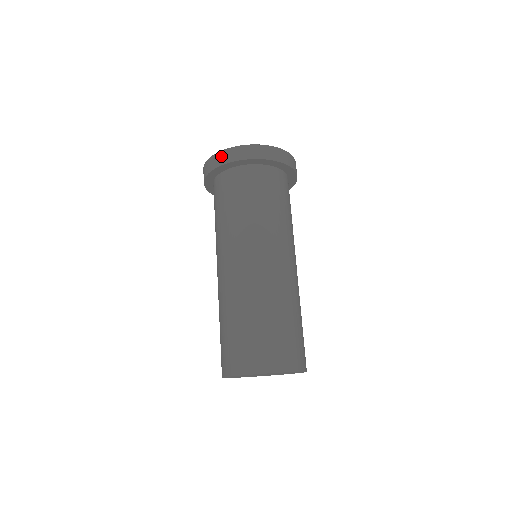
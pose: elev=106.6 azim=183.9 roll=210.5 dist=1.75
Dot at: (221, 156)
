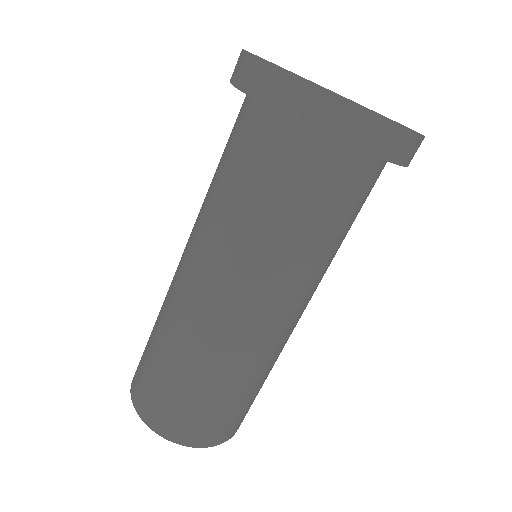
Dot at: (370, 127)
